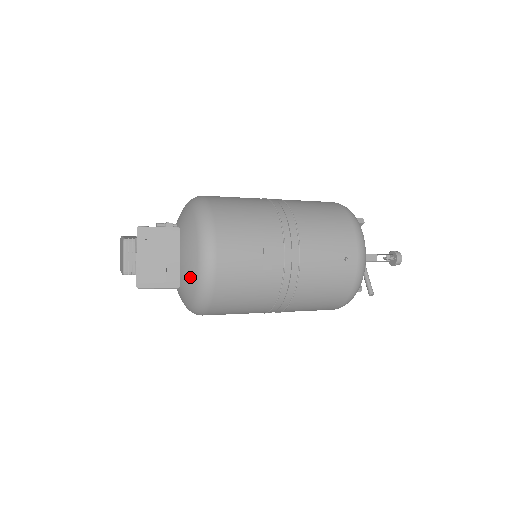
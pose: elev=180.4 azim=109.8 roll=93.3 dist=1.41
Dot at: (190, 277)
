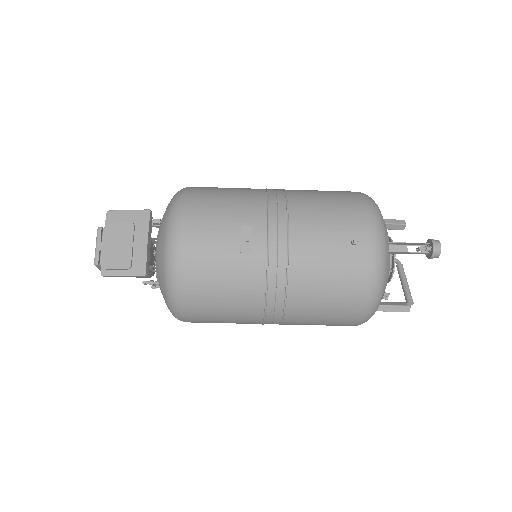
Dot at: (160, 265)
